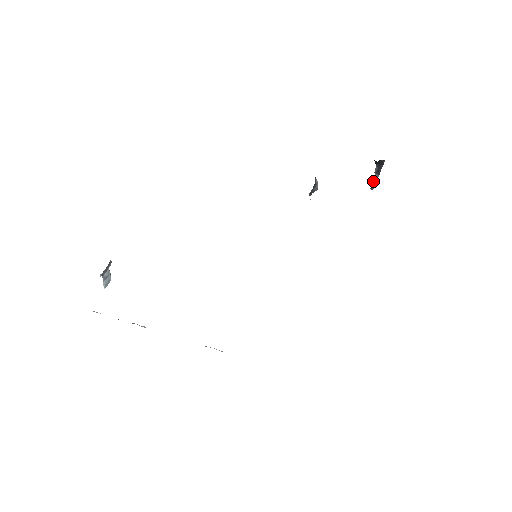
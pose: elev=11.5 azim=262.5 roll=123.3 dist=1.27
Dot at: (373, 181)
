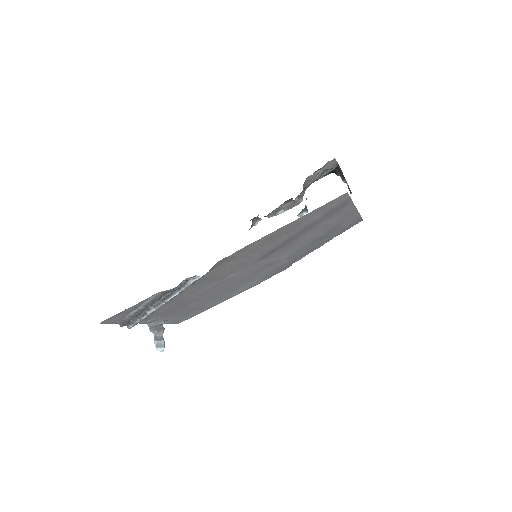
Dot at: (349, 189)
